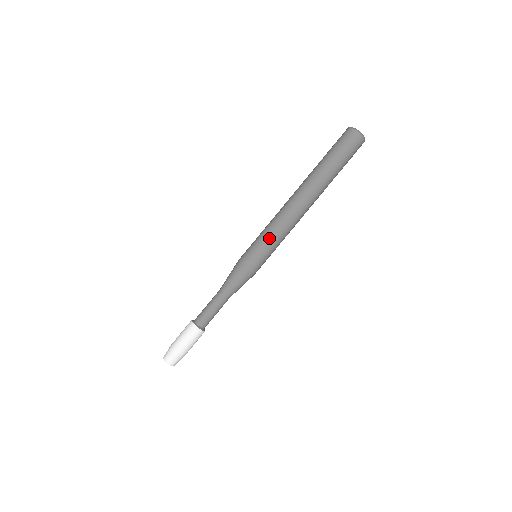
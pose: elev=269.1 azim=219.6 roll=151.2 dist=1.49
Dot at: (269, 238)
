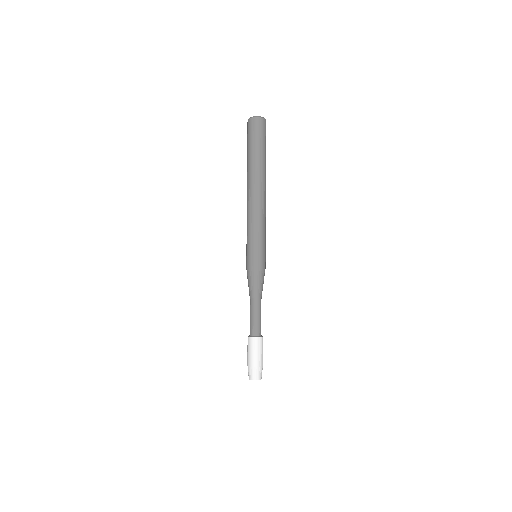
Dot at: (254, 236)
